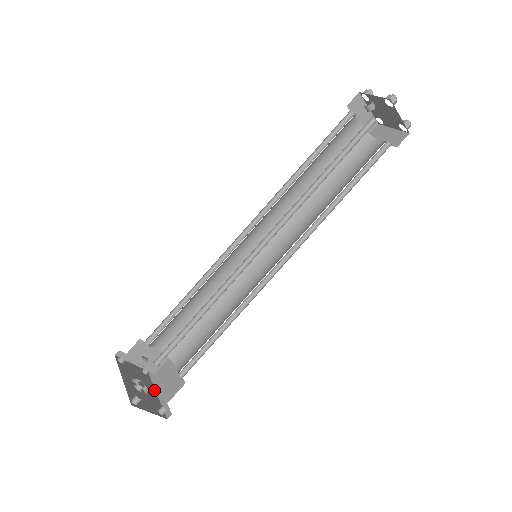
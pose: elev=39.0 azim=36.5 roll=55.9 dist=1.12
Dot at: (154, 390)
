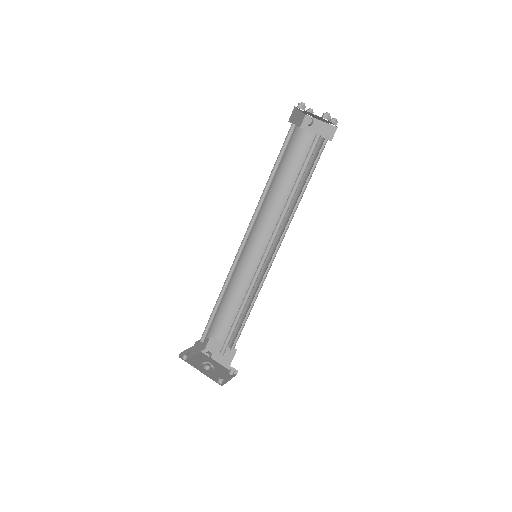
Dot at: (213, 360)
